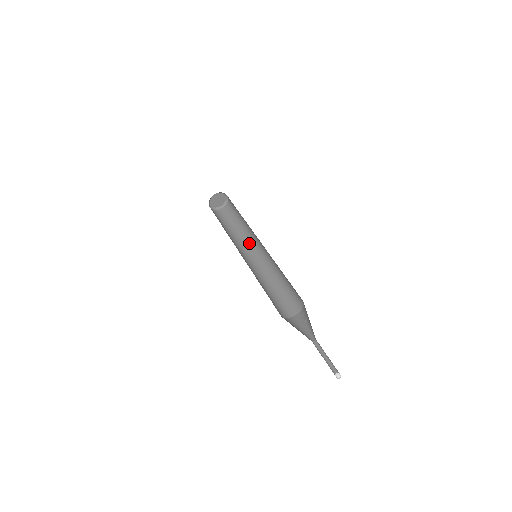
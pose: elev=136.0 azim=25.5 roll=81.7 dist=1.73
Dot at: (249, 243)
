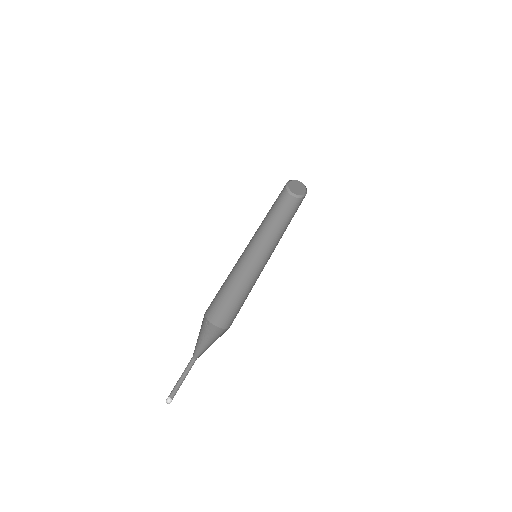
Dot at: (278, 241)
